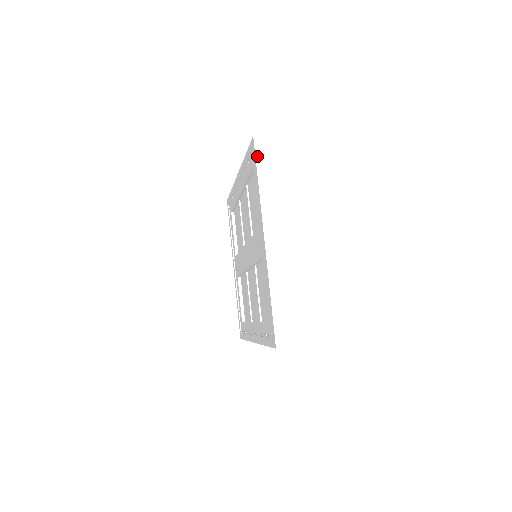
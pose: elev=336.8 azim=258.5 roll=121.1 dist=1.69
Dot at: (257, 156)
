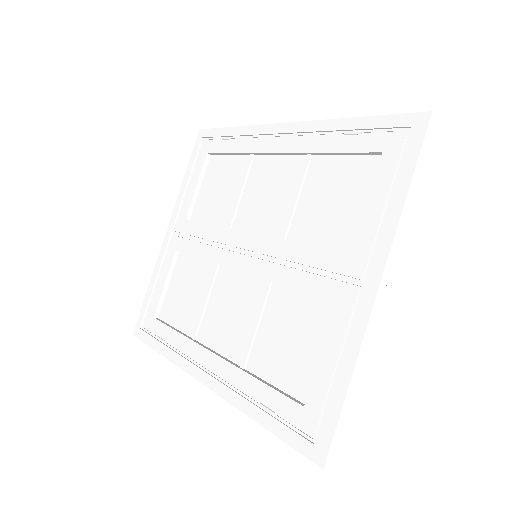
Dot at: (423, 148)
